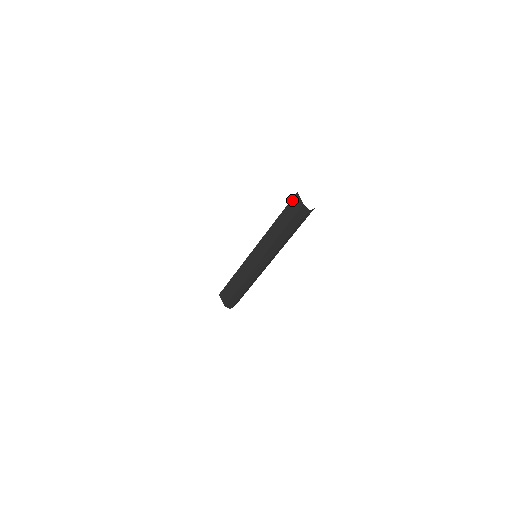
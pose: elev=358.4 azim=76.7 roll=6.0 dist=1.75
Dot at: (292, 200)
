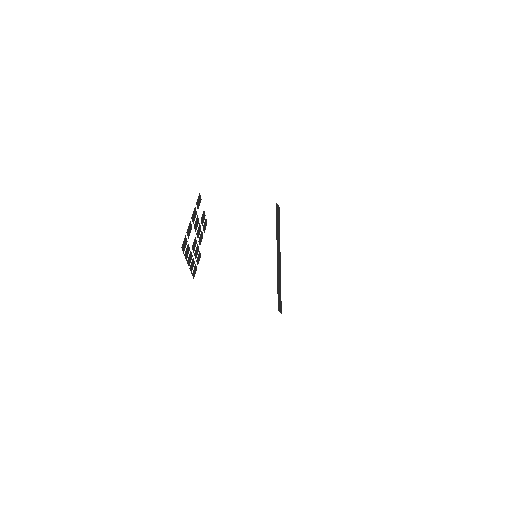
Dot at: occluded
